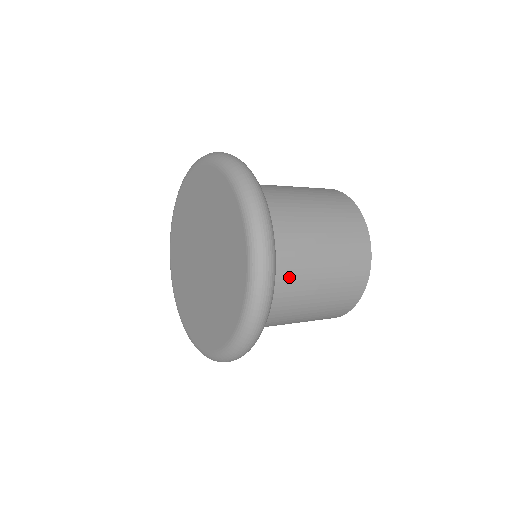
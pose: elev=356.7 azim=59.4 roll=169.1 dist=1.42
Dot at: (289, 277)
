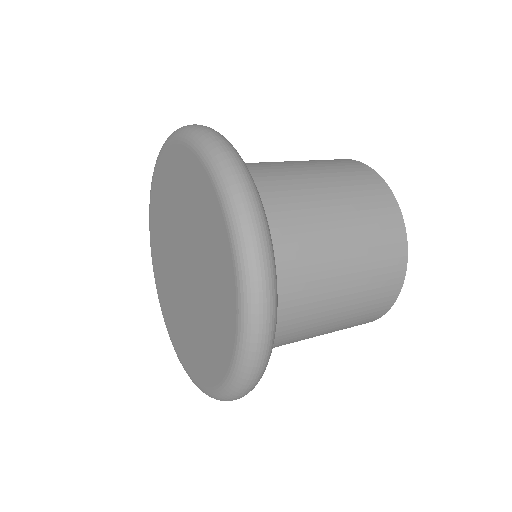
Dot at: (289, 331)
